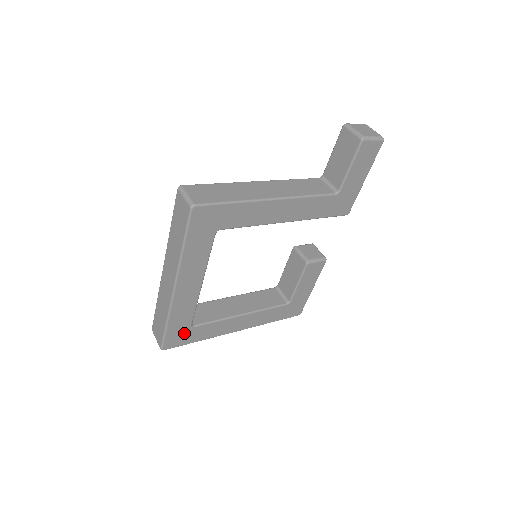
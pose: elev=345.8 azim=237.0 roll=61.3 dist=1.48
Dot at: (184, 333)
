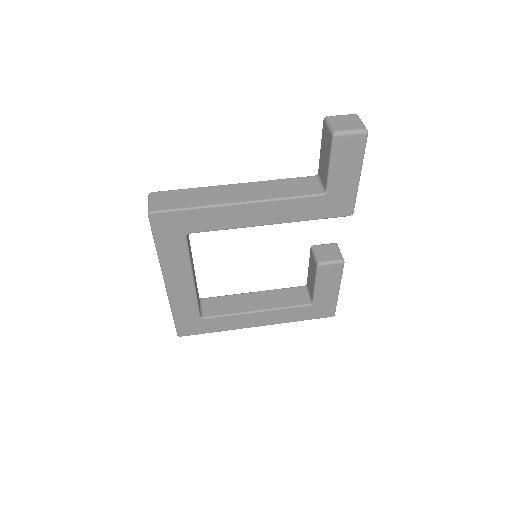
Dot at: (195, 323)
